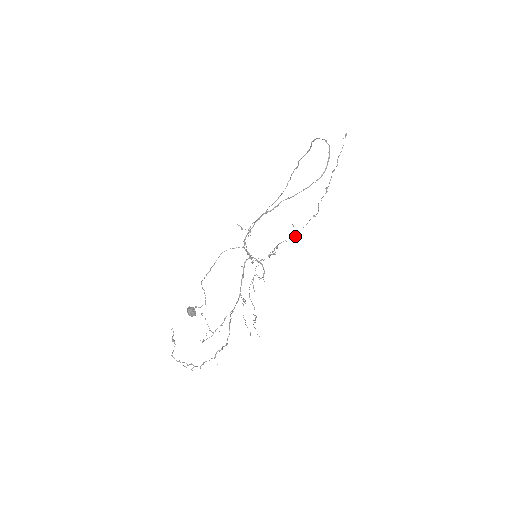
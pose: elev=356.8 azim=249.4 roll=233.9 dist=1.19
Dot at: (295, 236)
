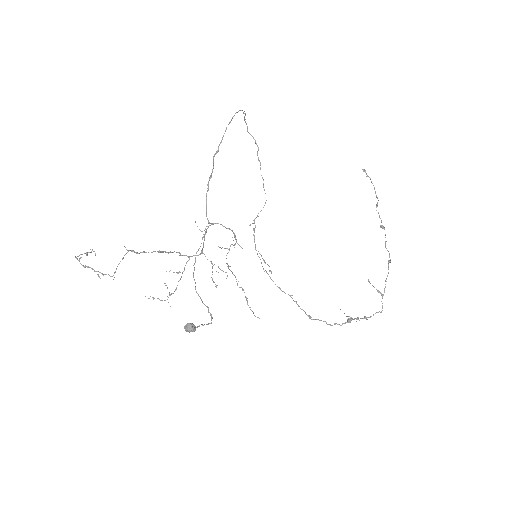
Dot at: (381, 295)
